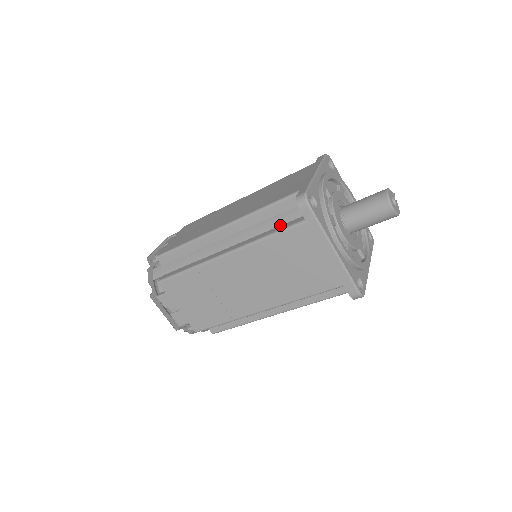
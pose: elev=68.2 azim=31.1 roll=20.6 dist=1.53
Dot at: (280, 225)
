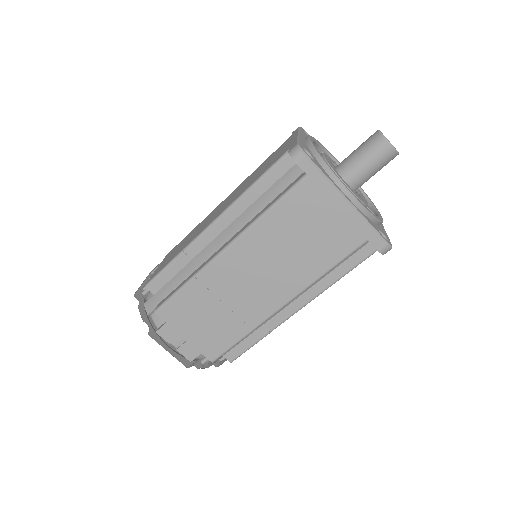
Dot at: (278, 194)
